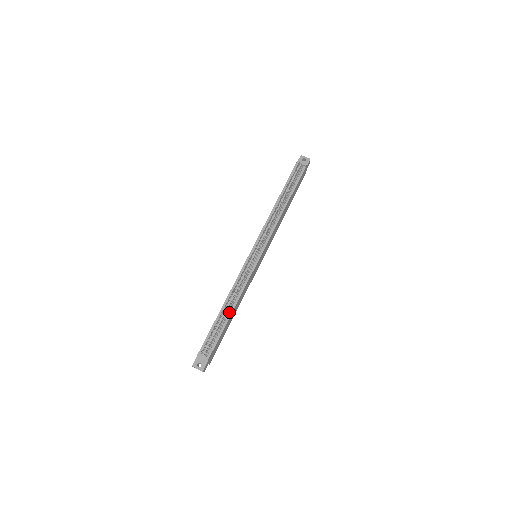
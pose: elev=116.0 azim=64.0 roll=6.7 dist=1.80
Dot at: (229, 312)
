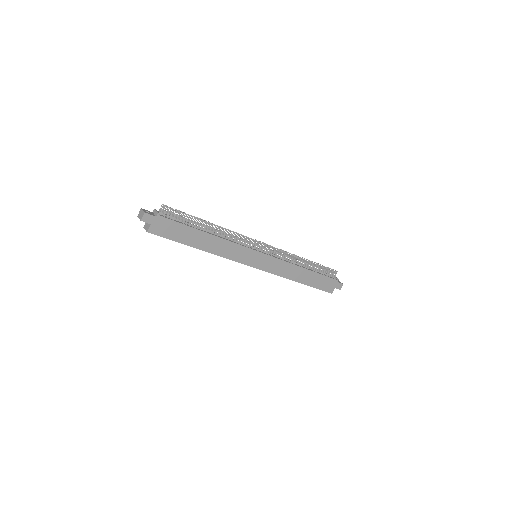
Dot at: (206, 231)
